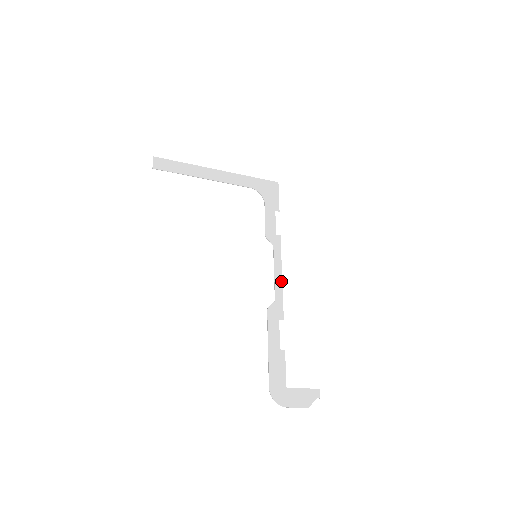
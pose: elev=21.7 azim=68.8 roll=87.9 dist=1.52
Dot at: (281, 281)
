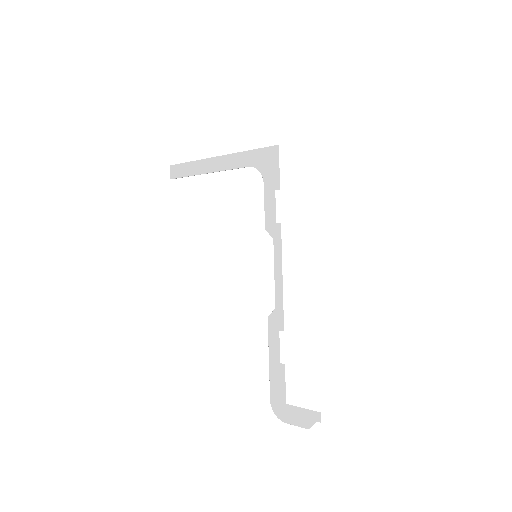
Dot at: (281, 284)
